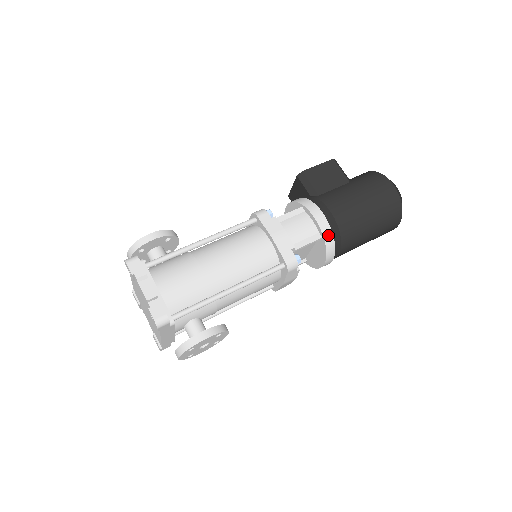
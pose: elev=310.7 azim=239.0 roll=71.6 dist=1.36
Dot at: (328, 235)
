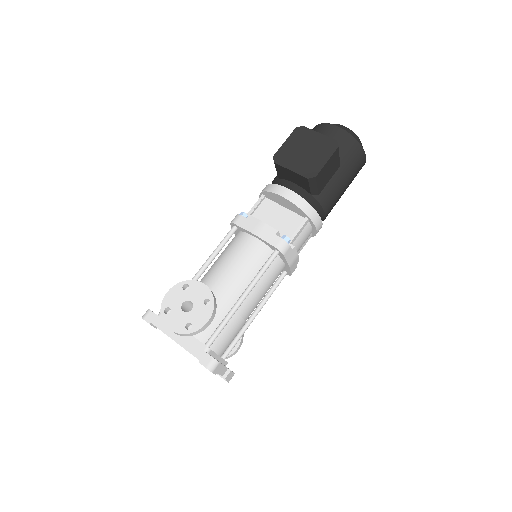
Dot at: occluded
